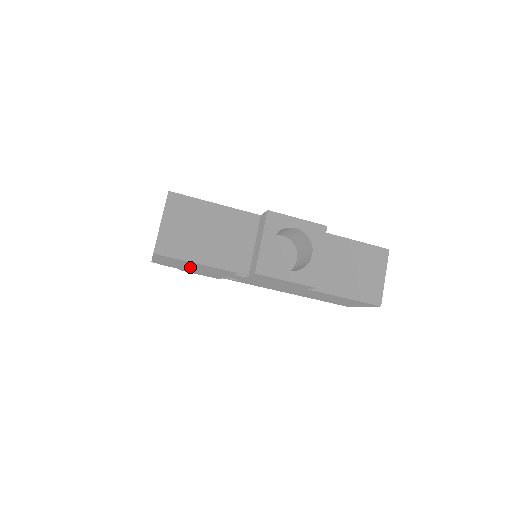
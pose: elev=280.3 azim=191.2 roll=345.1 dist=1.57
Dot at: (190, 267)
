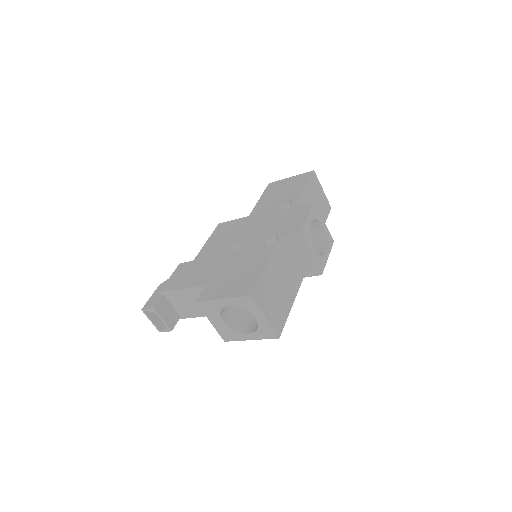
Dot at: occluded
